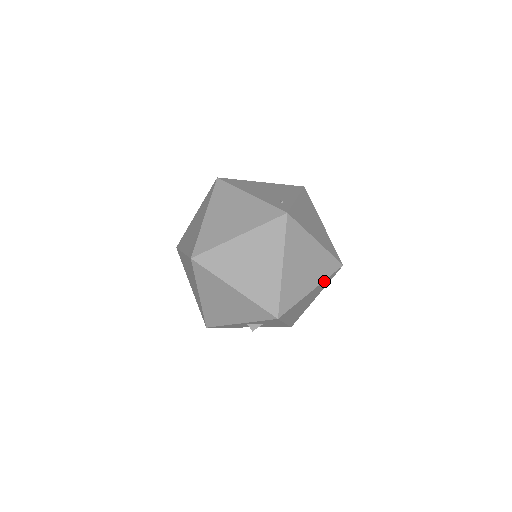
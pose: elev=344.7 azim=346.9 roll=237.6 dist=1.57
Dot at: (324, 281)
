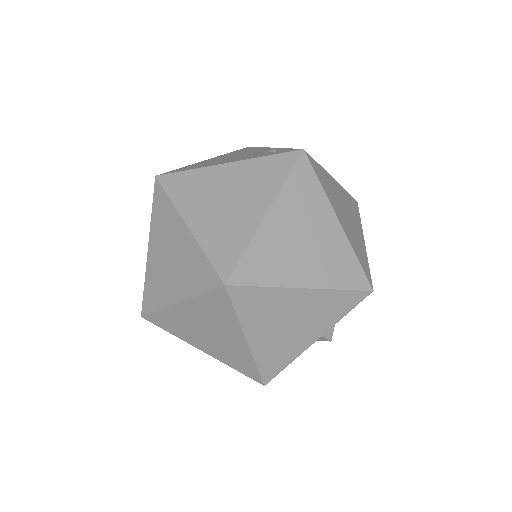
Dot at: occluded
